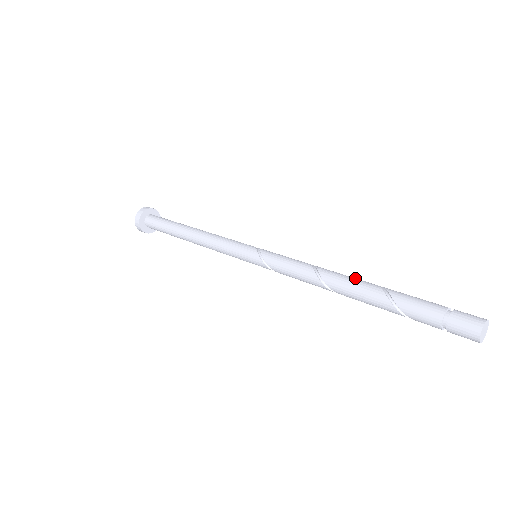
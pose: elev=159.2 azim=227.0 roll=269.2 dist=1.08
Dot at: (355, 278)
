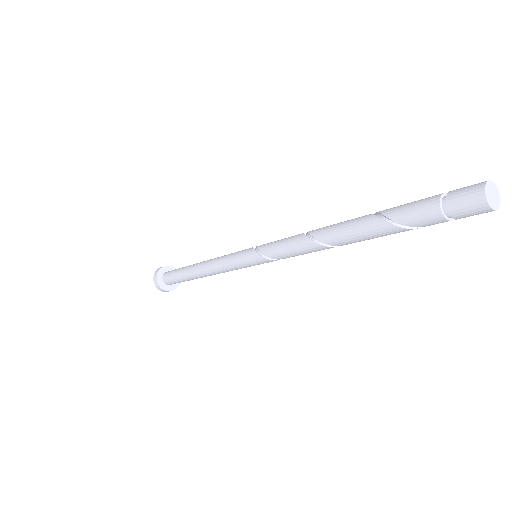
Dot at: (346, 221)
